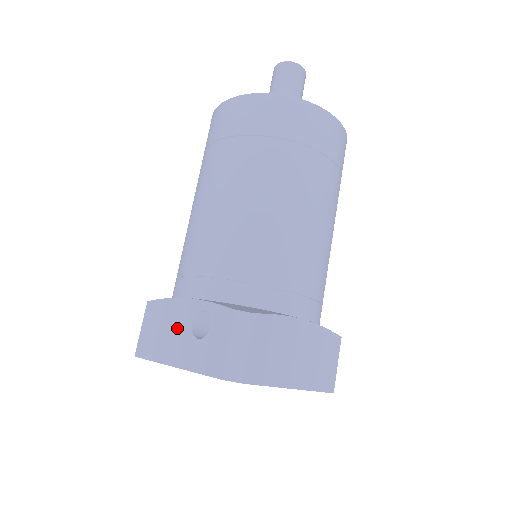
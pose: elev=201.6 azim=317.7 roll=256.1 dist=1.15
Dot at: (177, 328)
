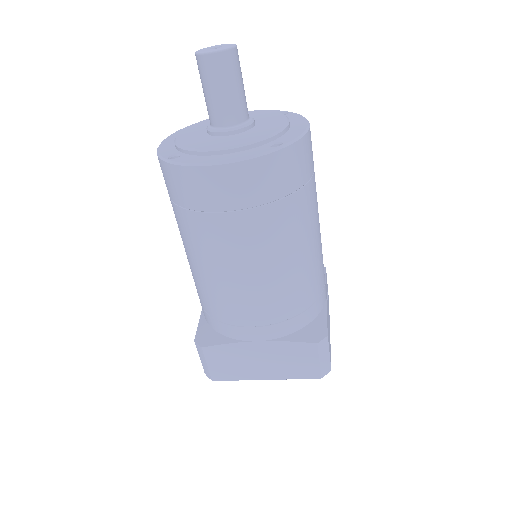
Dot at: occluded
